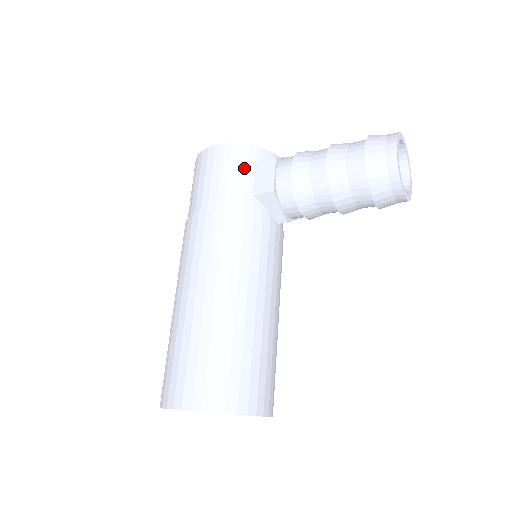
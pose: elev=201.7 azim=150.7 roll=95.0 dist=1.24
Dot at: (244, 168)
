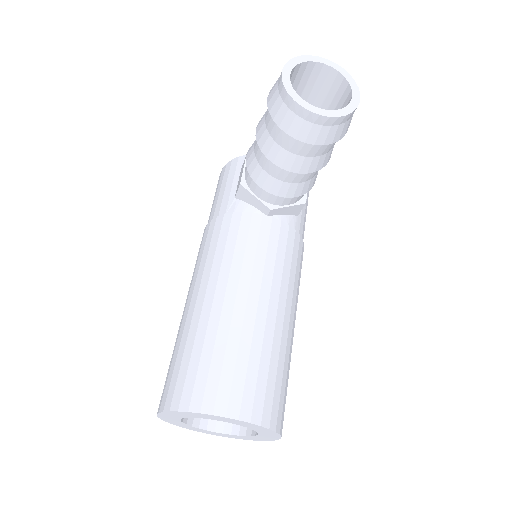
Dot at: (231, 179)
